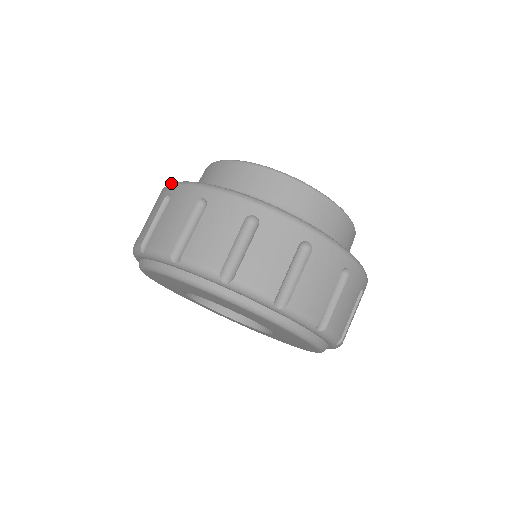
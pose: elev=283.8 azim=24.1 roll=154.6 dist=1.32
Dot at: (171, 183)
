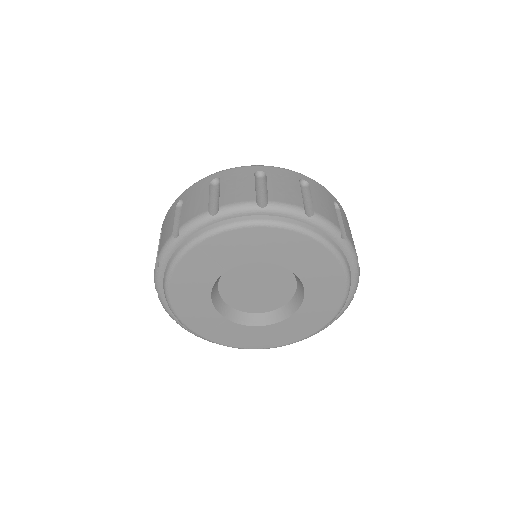
Dot at: occluded
